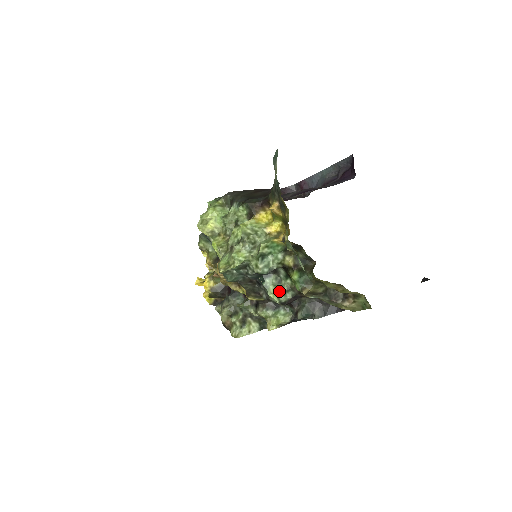
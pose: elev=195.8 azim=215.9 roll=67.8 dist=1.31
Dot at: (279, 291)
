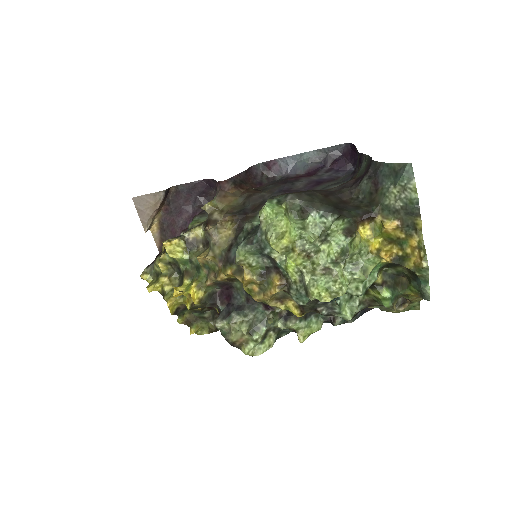
Dot at: (350, 307)
